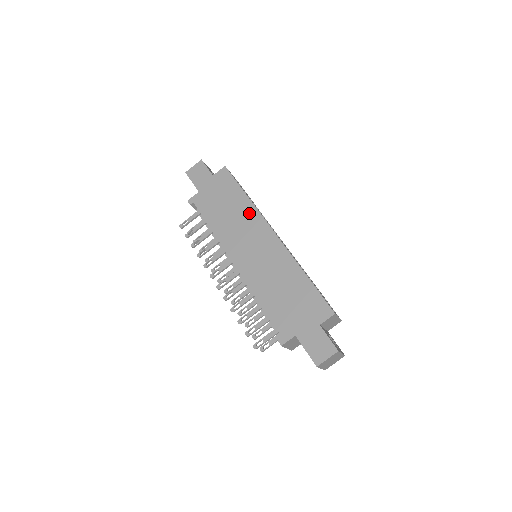
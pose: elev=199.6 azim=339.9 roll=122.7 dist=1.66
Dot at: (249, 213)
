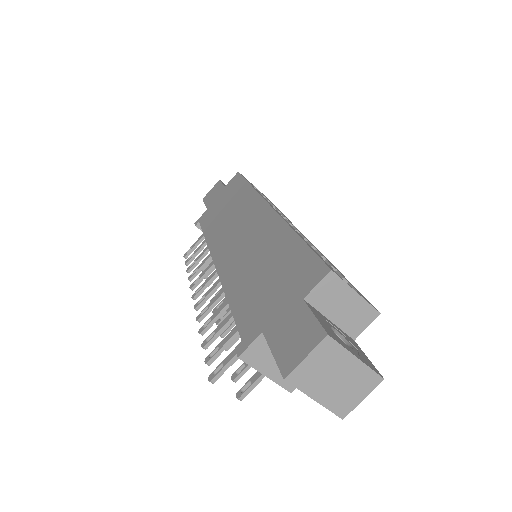
Dot at: (247, 200)
